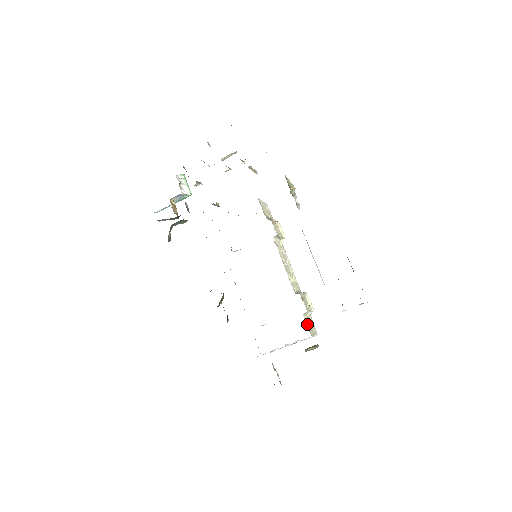
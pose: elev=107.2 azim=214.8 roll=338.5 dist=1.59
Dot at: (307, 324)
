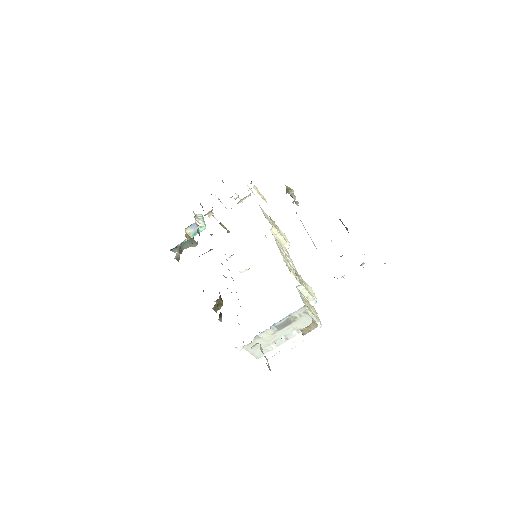
Dot at: (301, 297)
